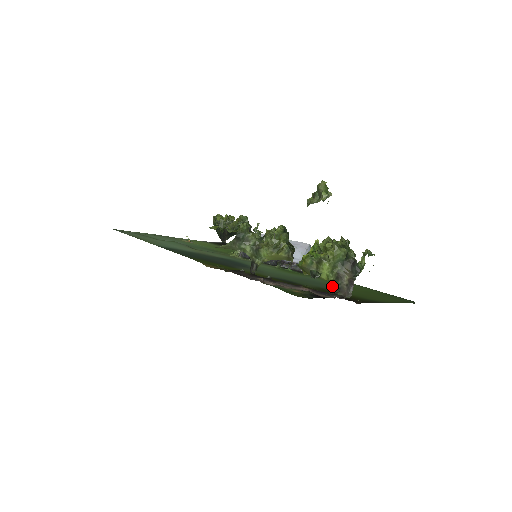
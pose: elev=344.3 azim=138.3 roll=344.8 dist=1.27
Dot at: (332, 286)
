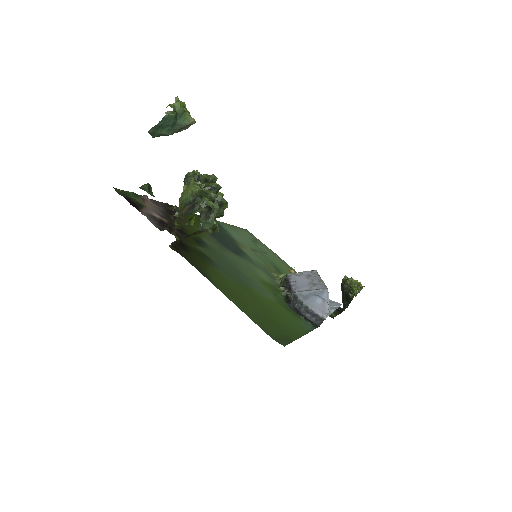
Dot at: occluded
